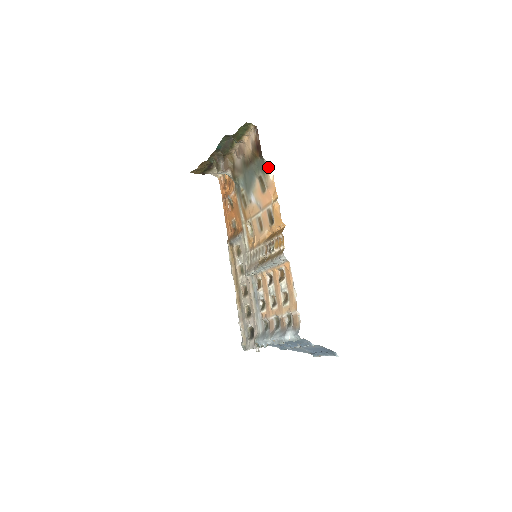
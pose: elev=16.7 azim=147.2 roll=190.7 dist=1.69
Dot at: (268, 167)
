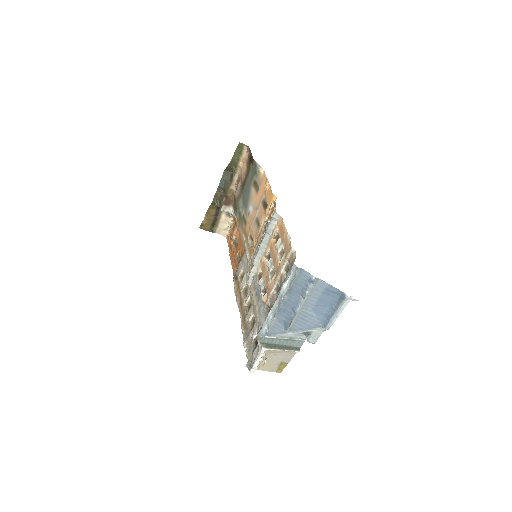
Dot at: (259, 166)
